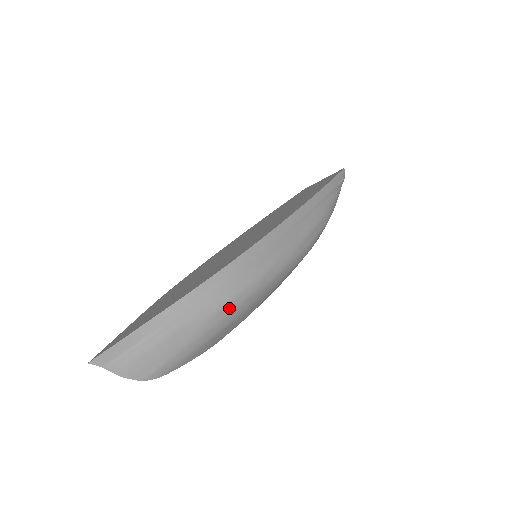
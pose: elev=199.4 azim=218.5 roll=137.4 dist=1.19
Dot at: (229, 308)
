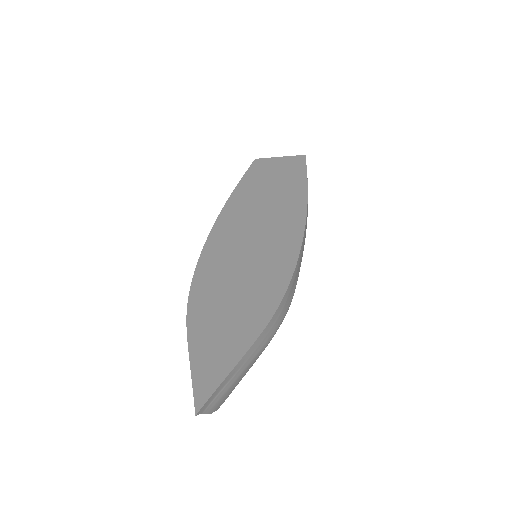
Dot at: (276, 331)
